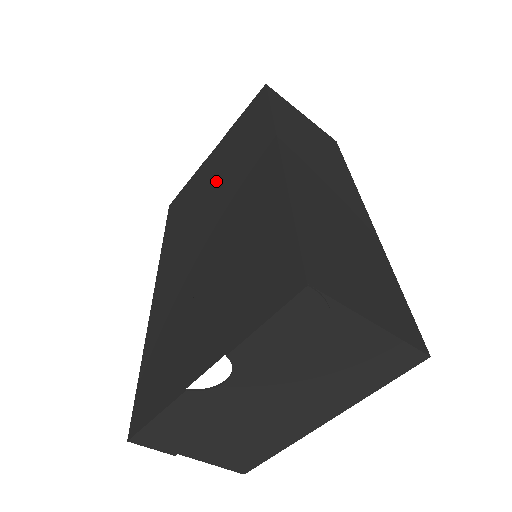
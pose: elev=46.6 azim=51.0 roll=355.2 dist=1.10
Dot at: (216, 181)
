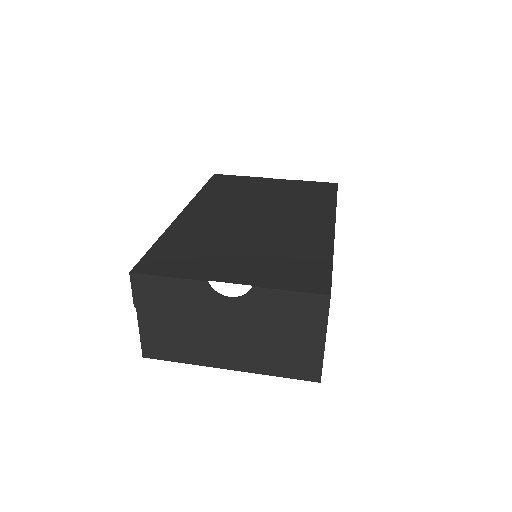
Dot at: (272, 198)
